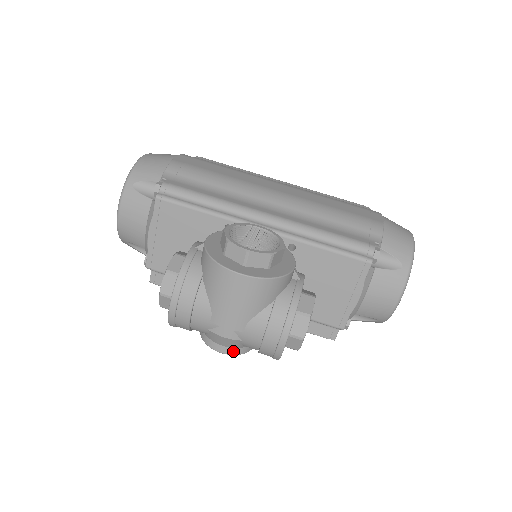
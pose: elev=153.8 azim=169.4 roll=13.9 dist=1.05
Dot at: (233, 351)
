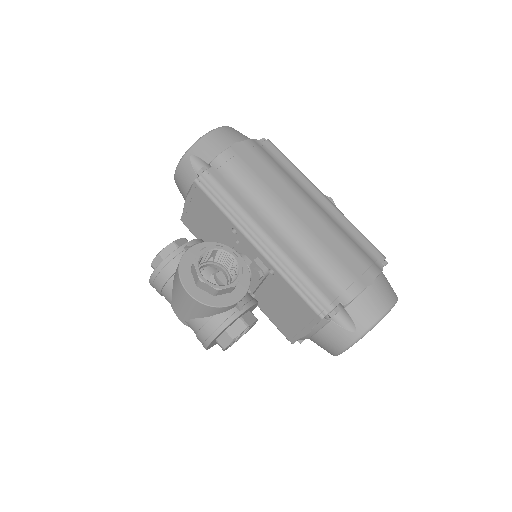
Dot at: occluded
